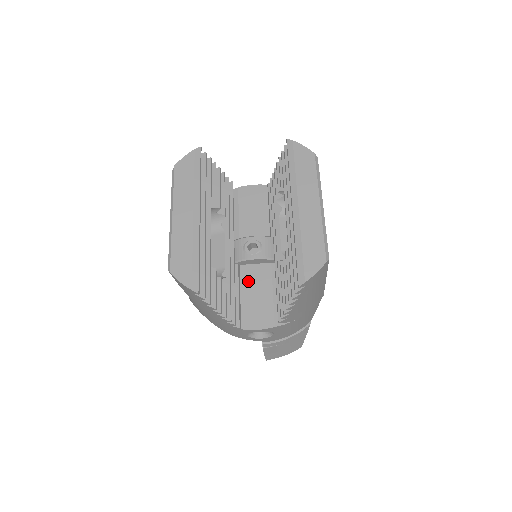
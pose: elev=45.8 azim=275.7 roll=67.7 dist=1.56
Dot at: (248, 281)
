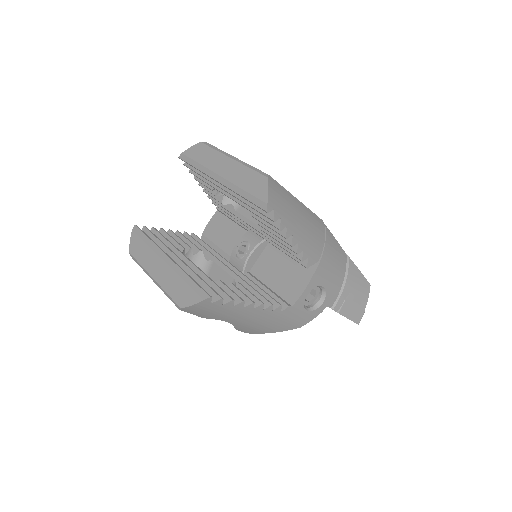
Dot at: (264, 274)
